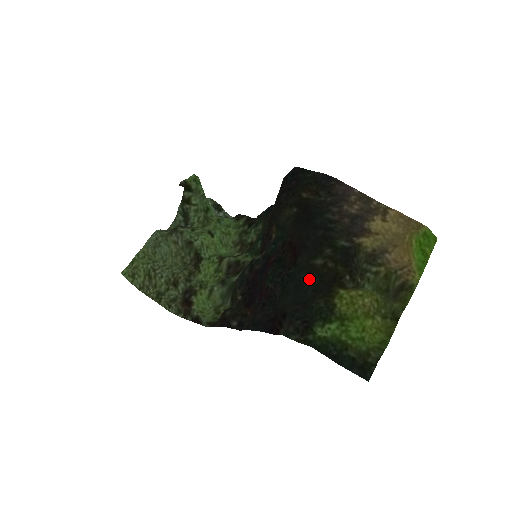
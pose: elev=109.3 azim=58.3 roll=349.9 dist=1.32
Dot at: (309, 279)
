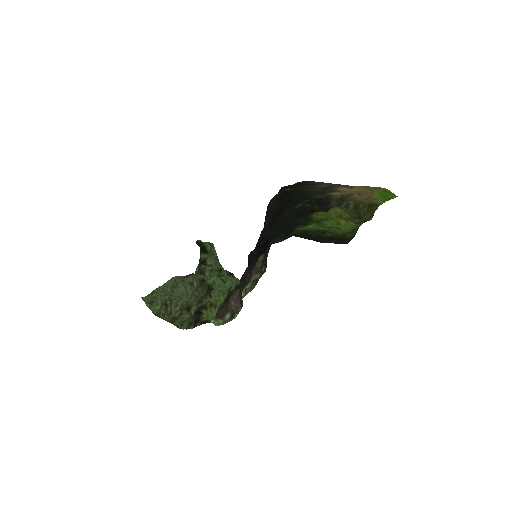
Dot at: (291, 216)
